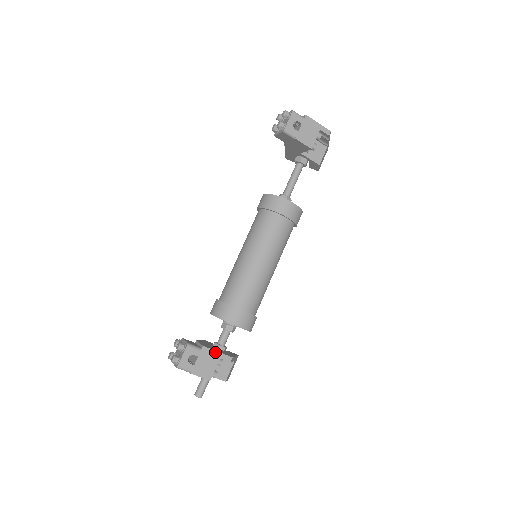
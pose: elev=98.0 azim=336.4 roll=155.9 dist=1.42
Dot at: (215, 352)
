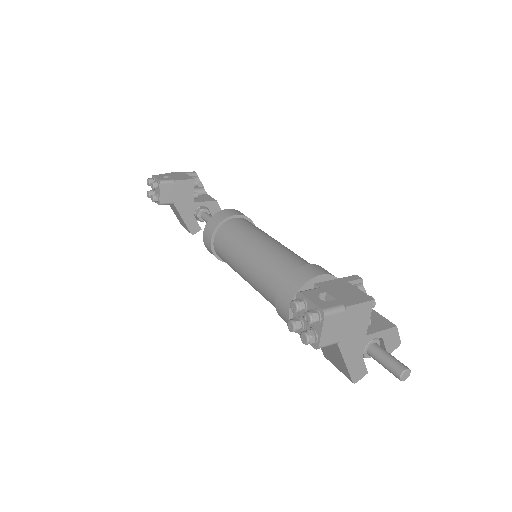
Dot at: (334, 281)
